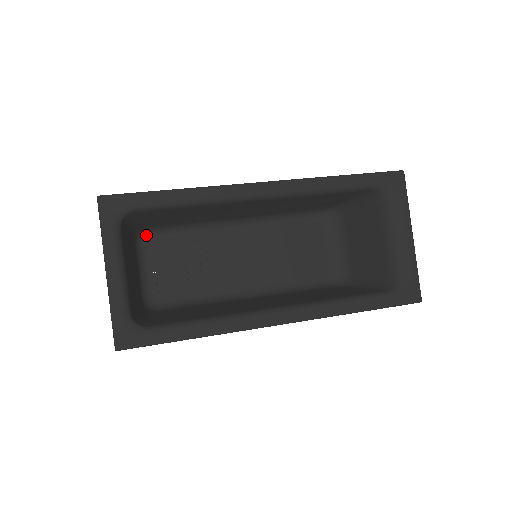
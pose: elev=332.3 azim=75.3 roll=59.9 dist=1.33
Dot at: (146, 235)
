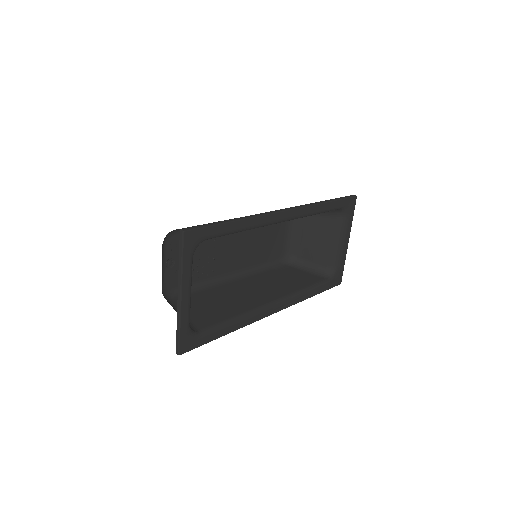
Dot at: (169, 234)
